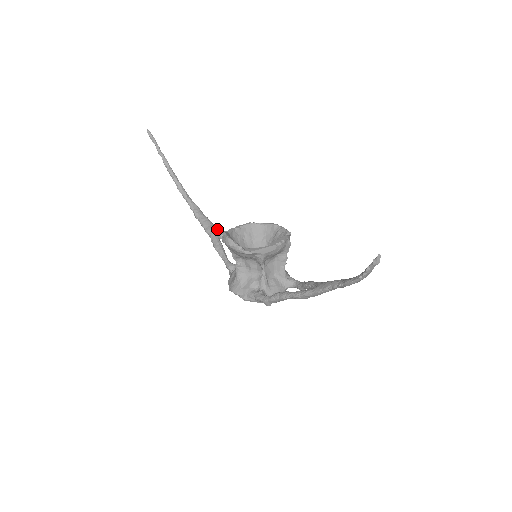
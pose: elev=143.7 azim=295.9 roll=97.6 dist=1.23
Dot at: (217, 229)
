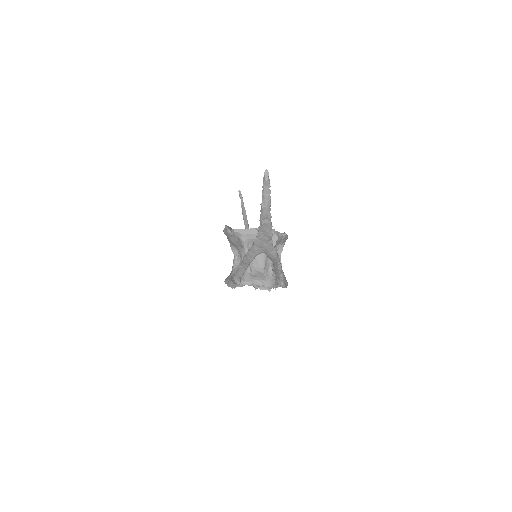
Dot at: occluded
